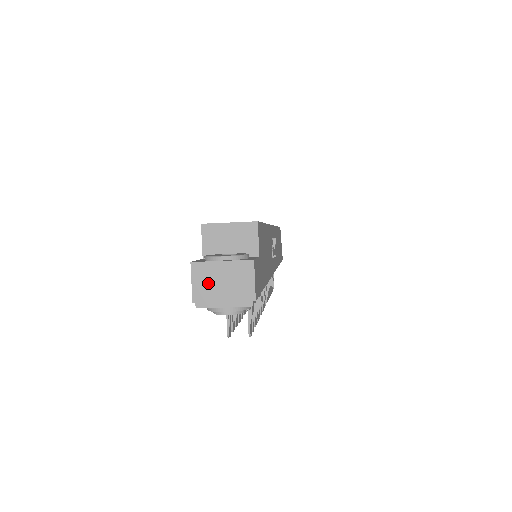
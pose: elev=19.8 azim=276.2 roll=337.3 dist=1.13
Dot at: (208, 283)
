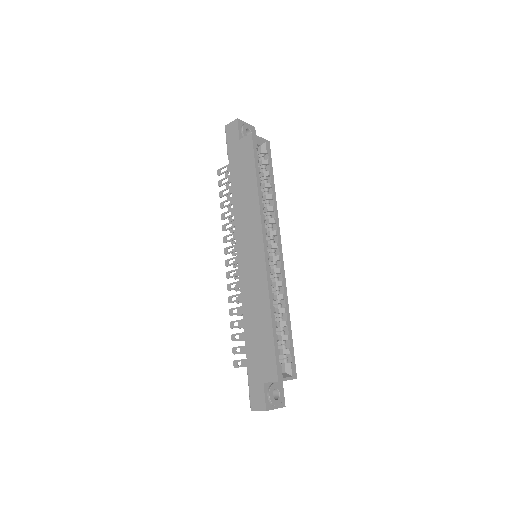
Dot at: occluded
